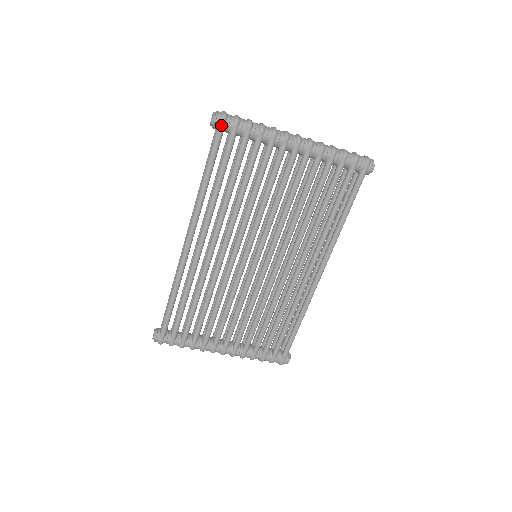
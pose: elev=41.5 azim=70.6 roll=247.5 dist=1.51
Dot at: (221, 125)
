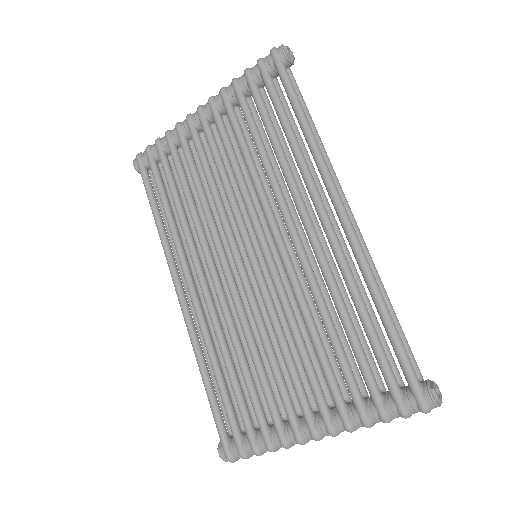
Dot at: (138, 163)
